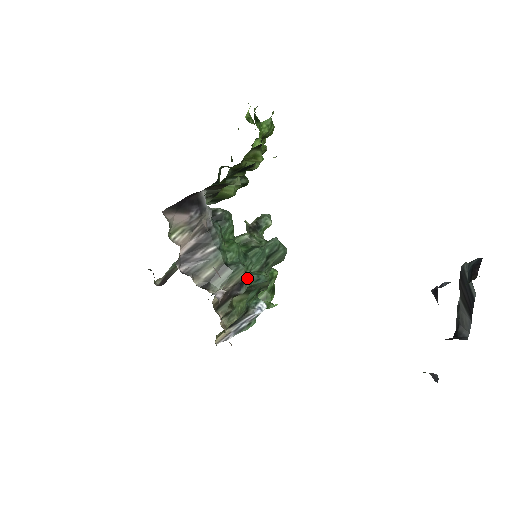
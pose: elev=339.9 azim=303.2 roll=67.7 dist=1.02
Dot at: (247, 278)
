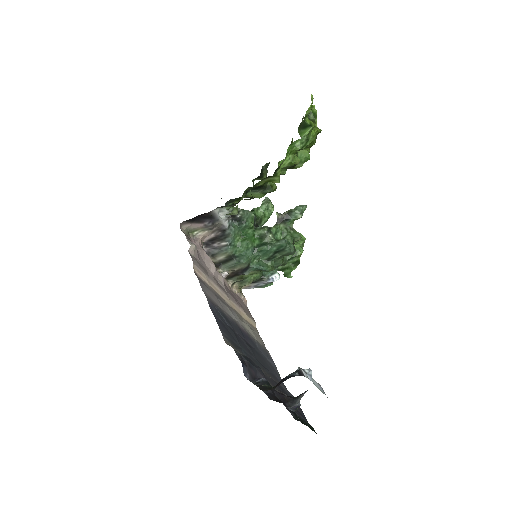
Dot at: (251, 266)
